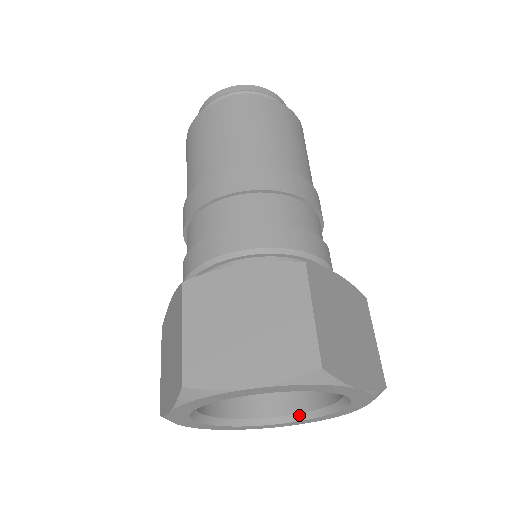
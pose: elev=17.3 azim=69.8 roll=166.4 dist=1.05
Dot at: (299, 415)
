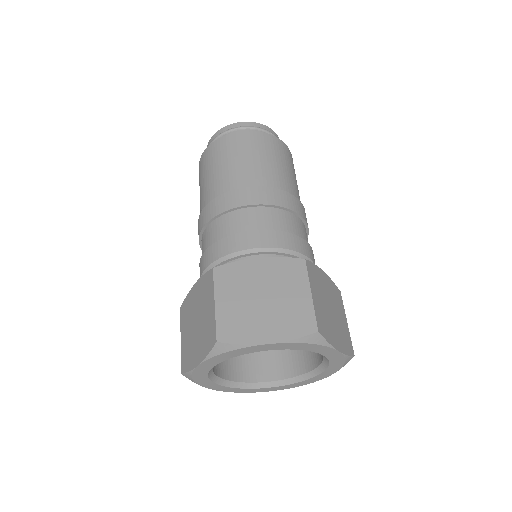
Dot at: (284, 381)
